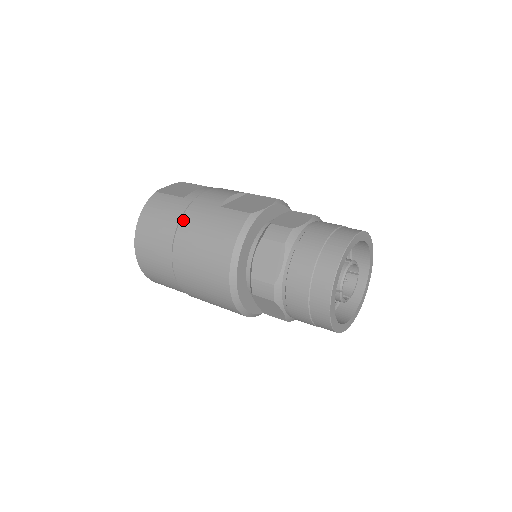
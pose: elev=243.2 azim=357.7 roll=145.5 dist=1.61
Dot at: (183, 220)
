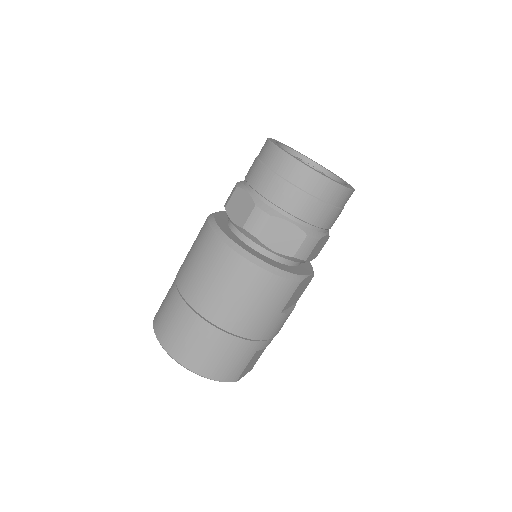
Dot at: (177, 280)
